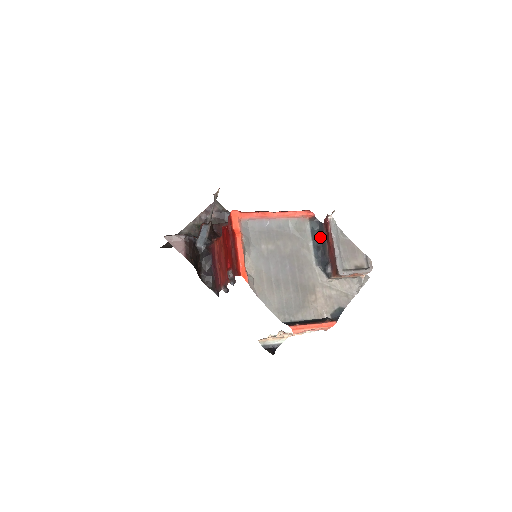
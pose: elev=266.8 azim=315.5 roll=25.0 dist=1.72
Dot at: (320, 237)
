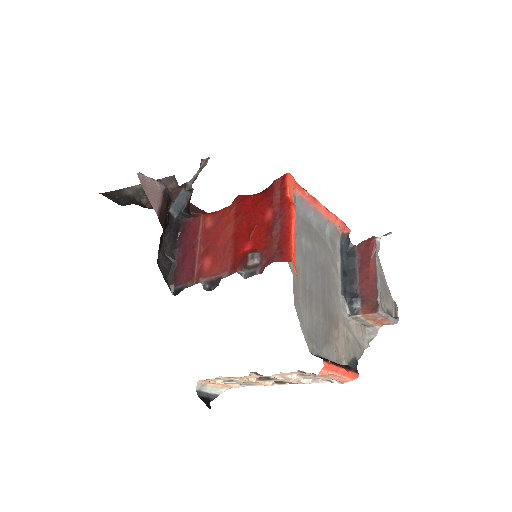
Dot at: (348, 261)
